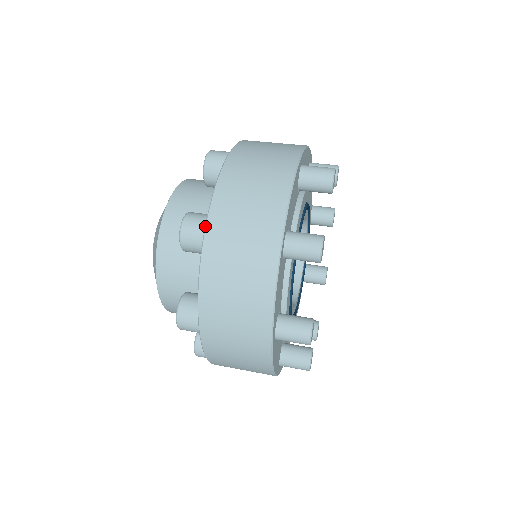
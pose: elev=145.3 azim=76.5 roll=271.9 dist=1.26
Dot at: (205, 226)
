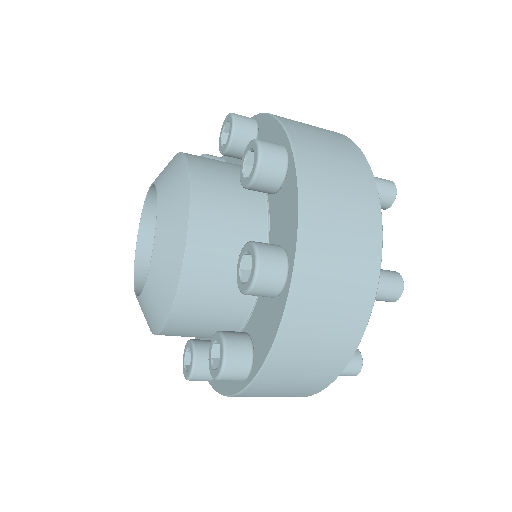
Dot at: (254, 115)
